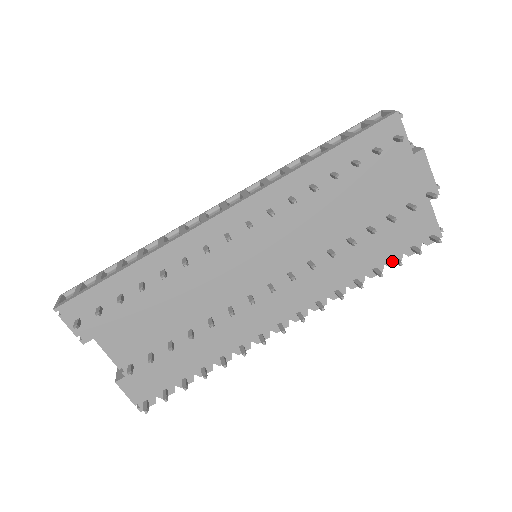
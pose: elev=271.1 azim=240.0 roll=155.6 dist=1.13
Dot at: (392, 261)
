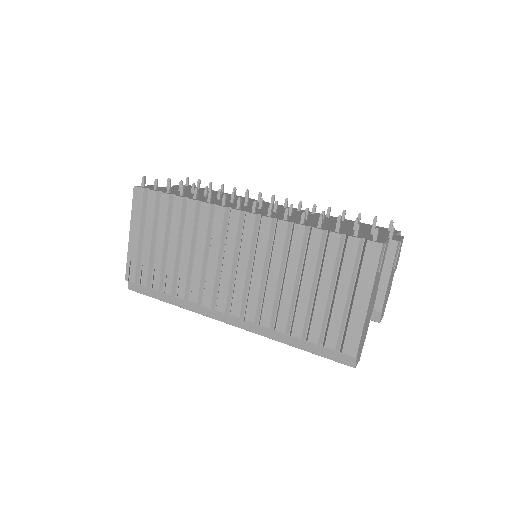
Dot at: (335, 232)
